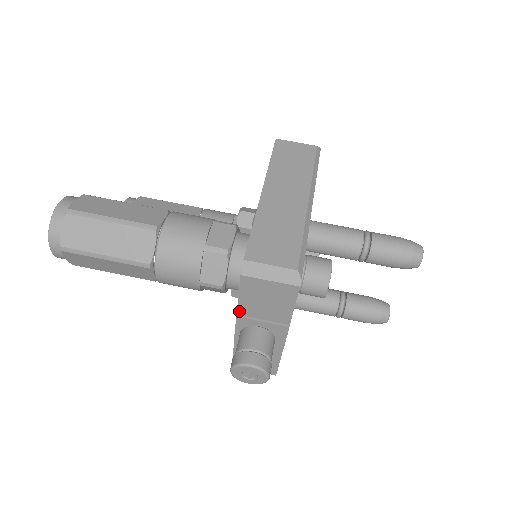
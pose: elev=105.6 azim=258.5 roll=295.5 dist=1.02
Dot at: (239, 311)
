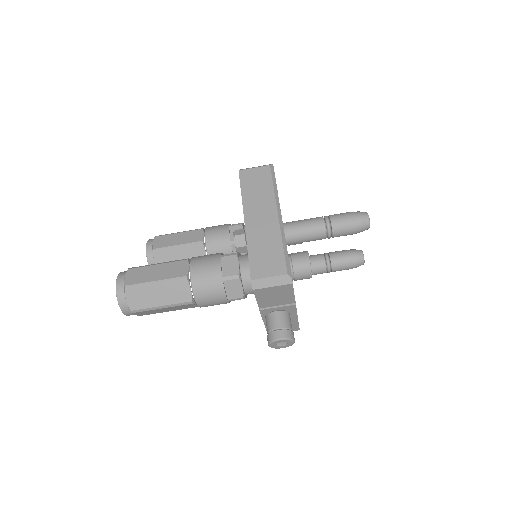
Dot at: (260, 307)
